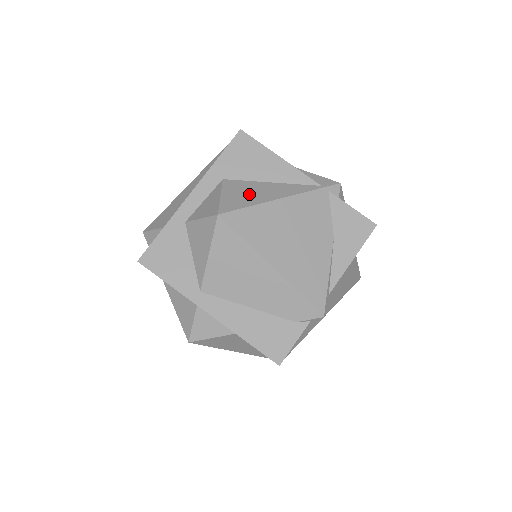
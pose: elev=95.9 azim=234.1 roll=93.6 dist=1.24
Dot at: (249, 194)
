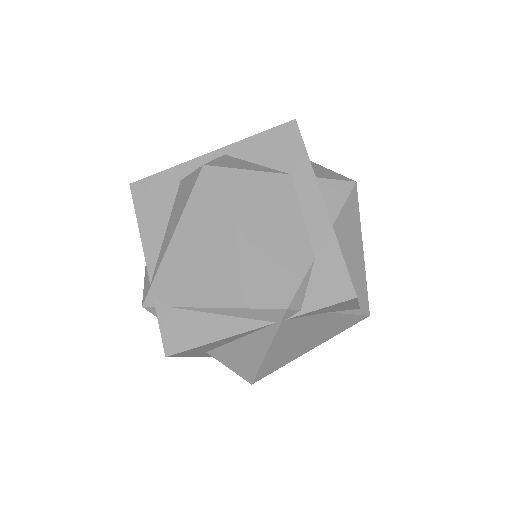
Dot at: (242, 360)
